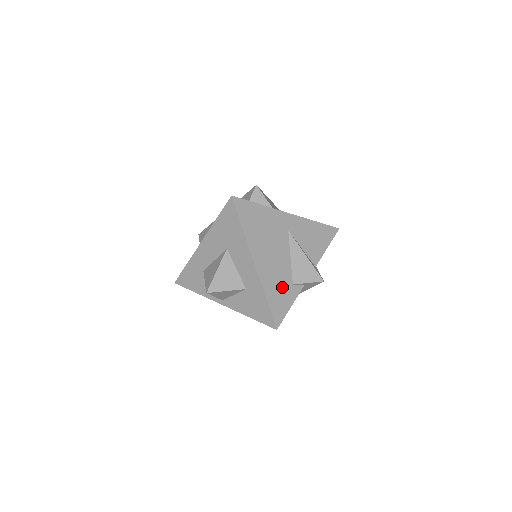
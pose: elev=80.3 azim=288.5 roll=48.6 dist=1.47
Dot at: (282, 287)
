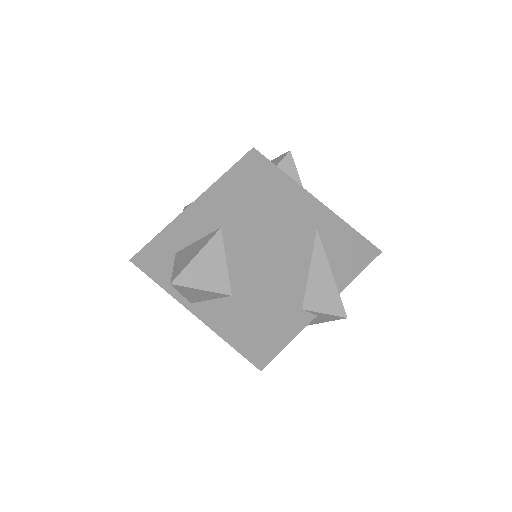
Dot at: (286, 308)
